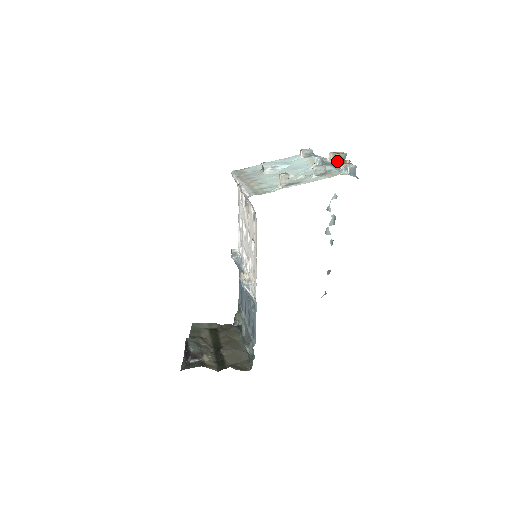
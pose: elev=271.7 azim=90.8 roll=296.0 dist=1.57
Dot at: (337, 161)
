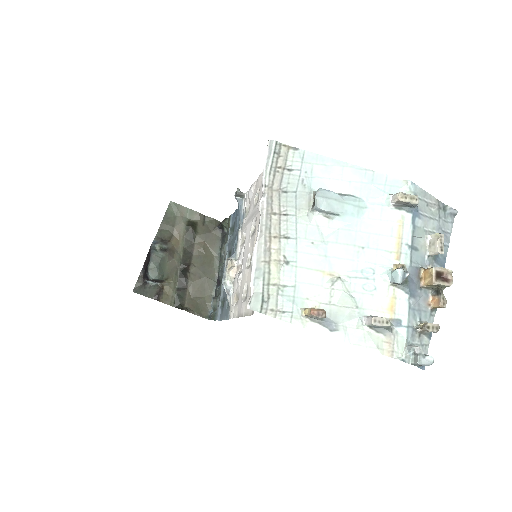
Dot at: (429, 285)
